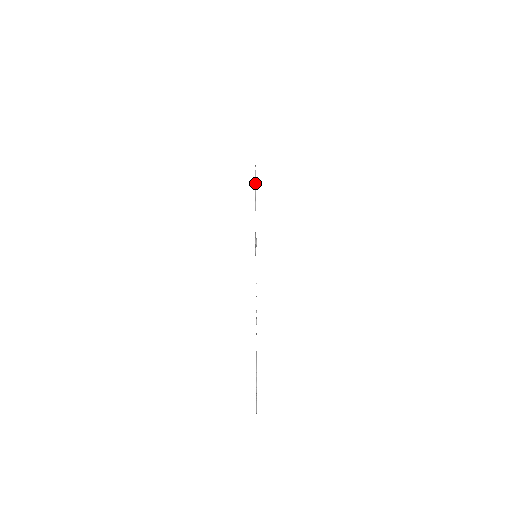
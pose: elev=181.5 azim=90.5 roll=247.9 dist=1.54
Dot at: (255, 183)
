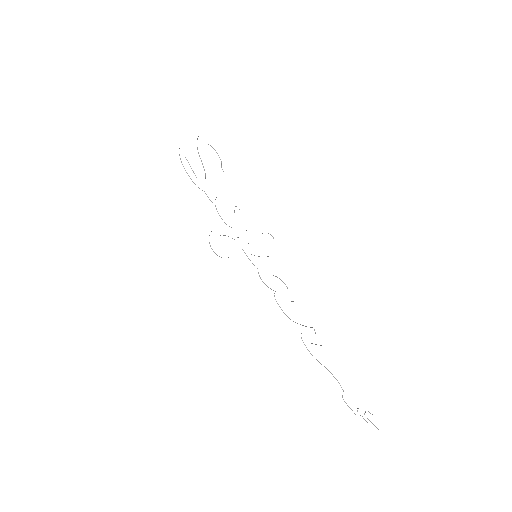
Dot at: (192, 170)
